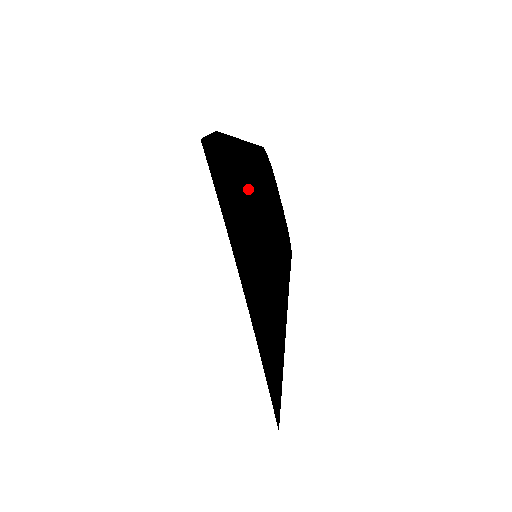
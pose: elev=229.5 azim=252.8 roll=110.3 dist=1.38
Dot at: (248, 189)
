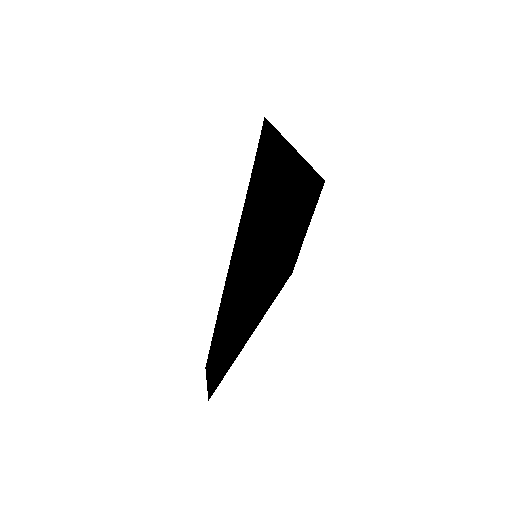
Dot at: (292, 208)
